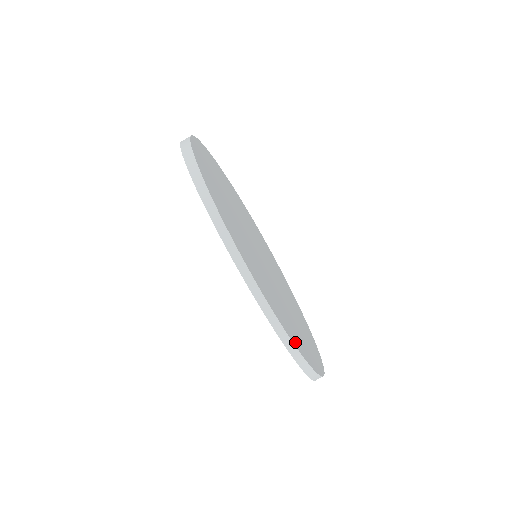
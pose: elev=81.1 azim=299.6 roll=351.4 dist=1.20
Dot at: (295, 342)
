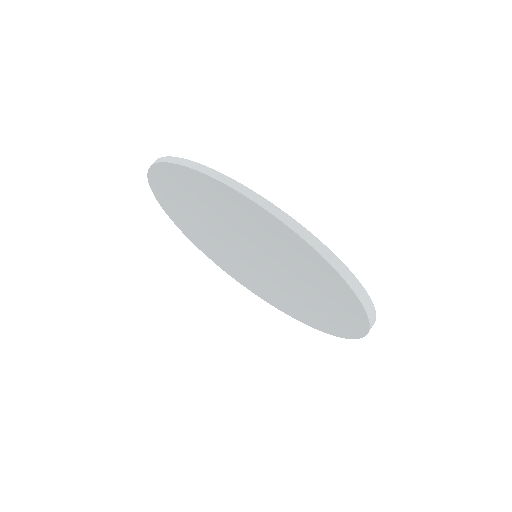
Dot at: occluded
